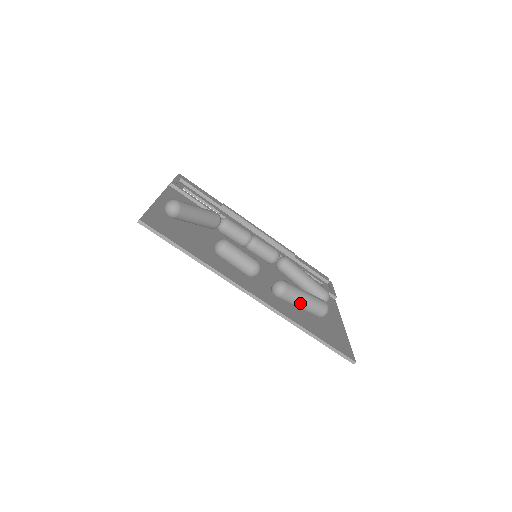
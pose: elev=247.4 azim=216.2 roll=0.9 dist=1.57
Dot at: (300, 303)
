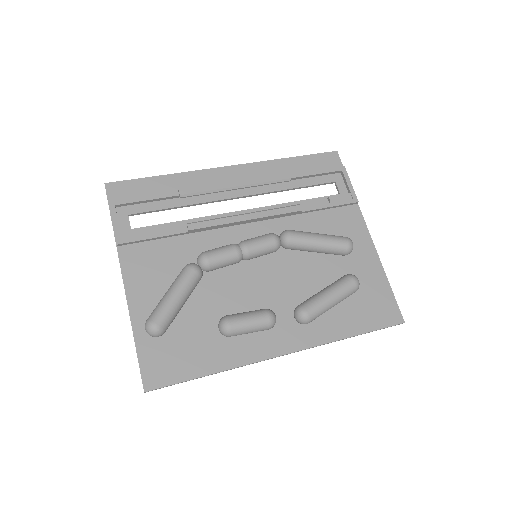
Dot at: occluded
